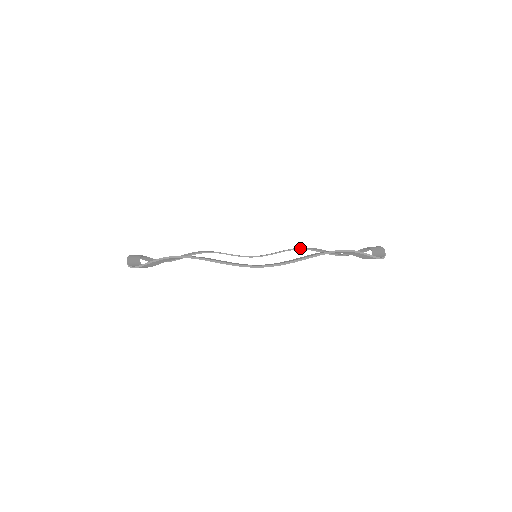
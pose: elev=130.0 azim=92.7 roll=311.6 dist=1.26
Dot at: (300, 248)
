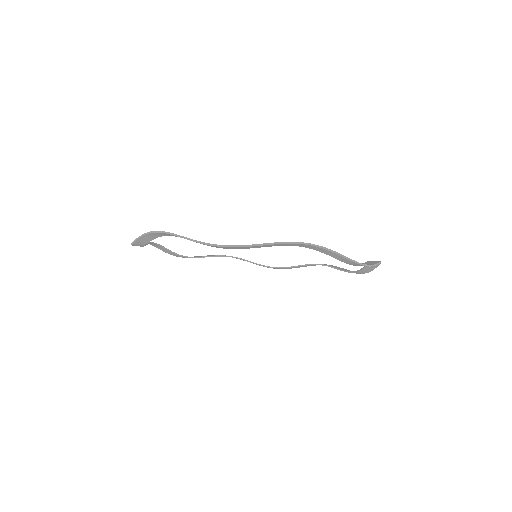
Dot at: occluded
